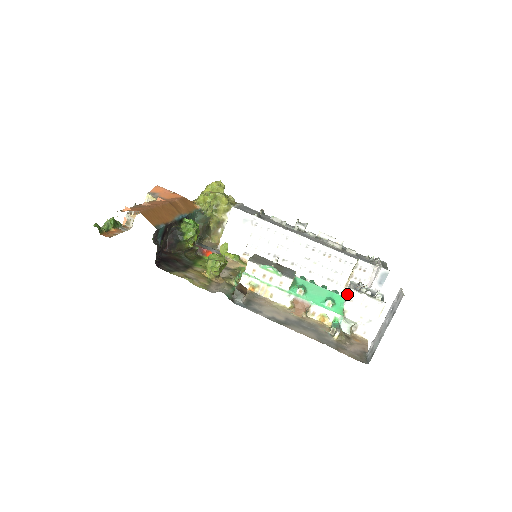
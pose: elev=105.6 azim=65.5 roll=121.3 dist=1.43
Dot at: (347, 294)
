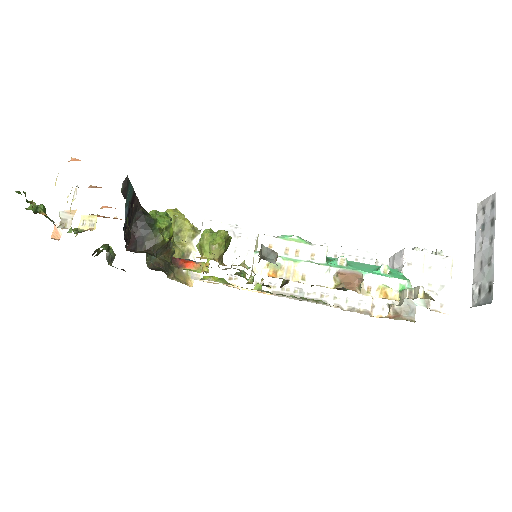
Dot at: (397, 265)
